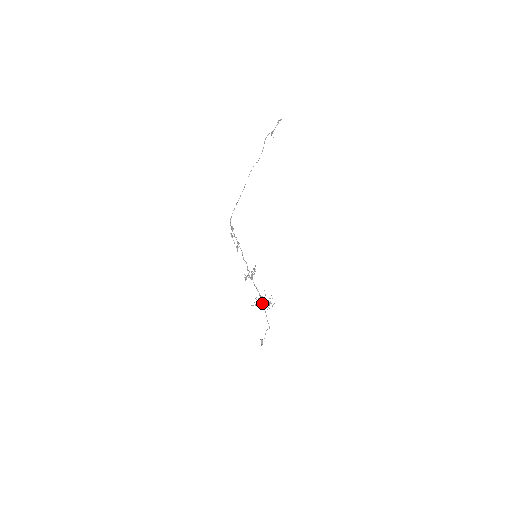
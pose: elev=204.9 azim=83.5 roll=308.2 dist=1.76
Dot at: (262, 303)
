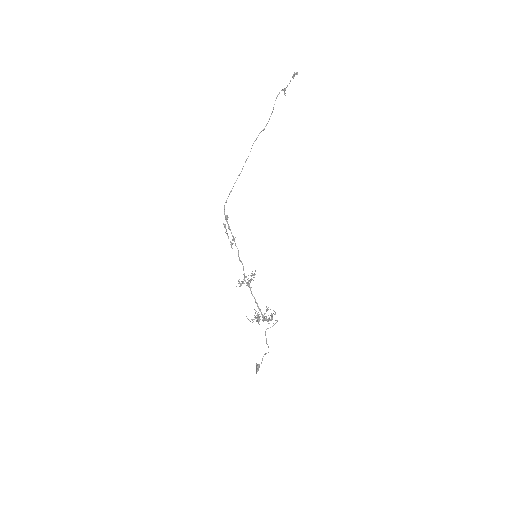
Dot at: occluded
